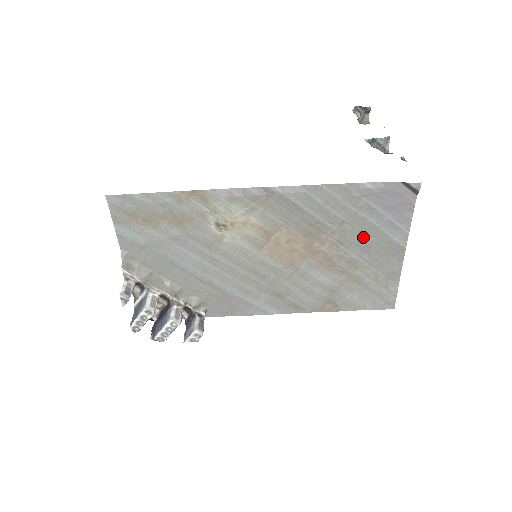
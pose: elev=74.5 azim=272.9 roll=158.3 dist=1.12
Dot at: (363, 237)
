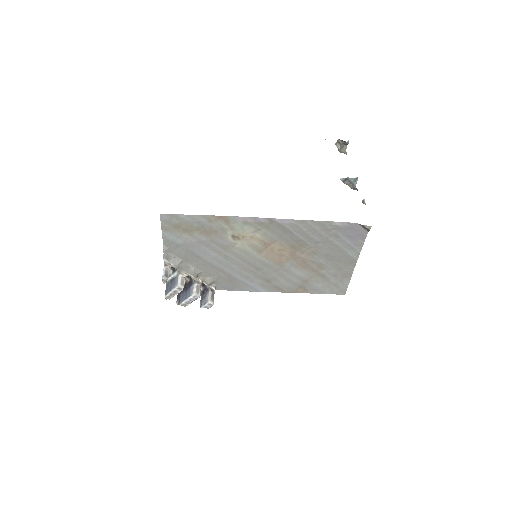
Dot at: (330, 252)
